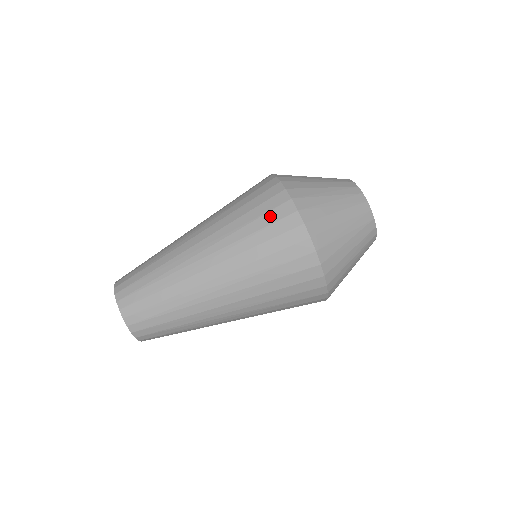
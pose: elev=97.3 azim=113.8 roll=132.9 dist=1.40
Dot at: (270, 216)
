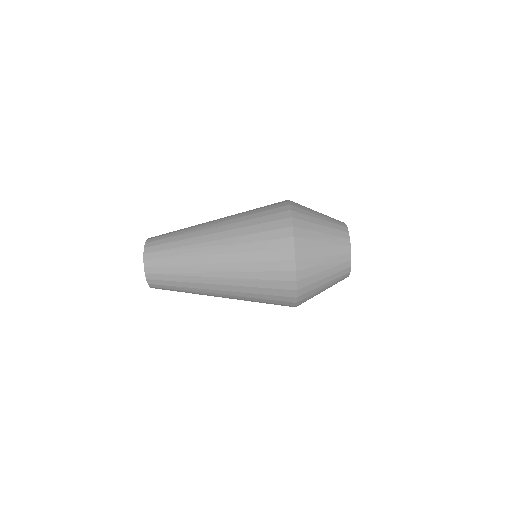
Dot at: (276, 275)
